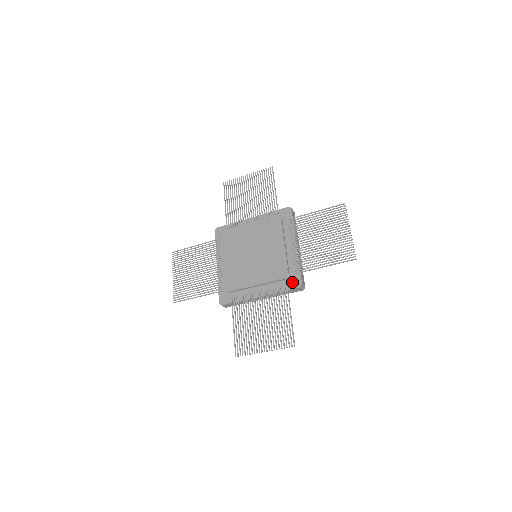
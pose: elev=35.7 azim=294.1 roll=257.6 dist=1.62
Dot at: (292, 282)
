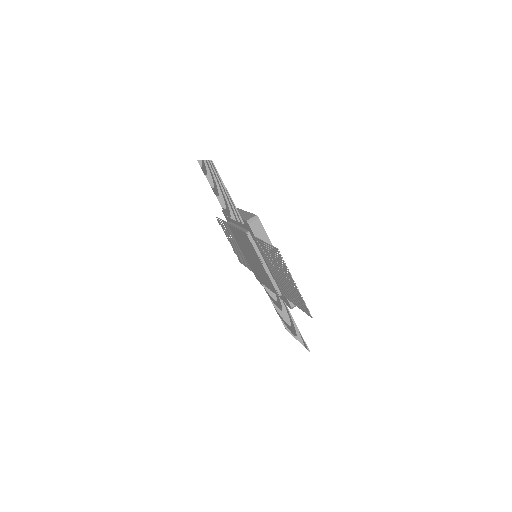
Dot at: (285, 301)
